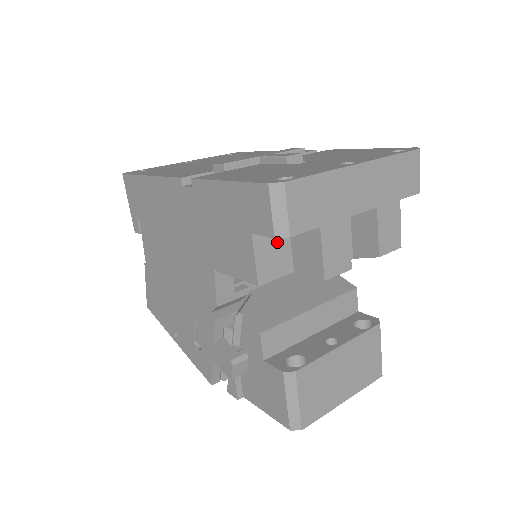
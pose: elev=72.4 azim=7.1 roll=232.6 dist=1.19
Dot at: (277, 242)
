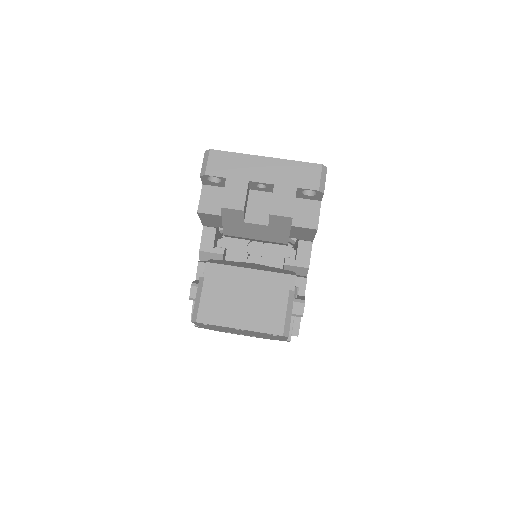
Dot at: (217, 195)
